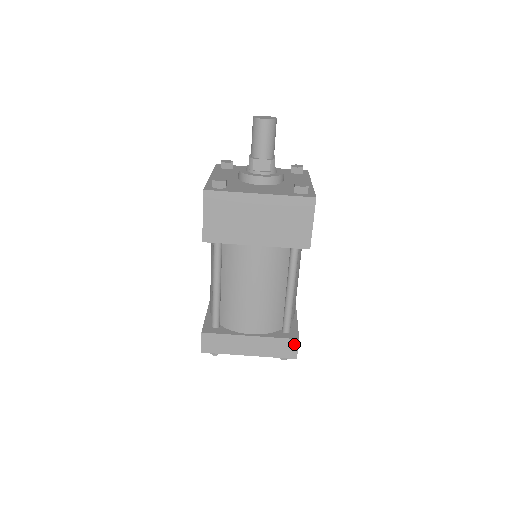
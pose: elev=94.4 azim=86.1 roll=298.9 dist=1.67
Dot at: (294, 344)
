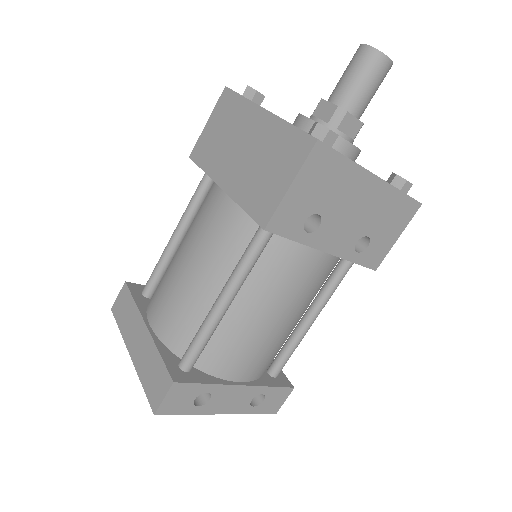
Dot at: (166, 385)
